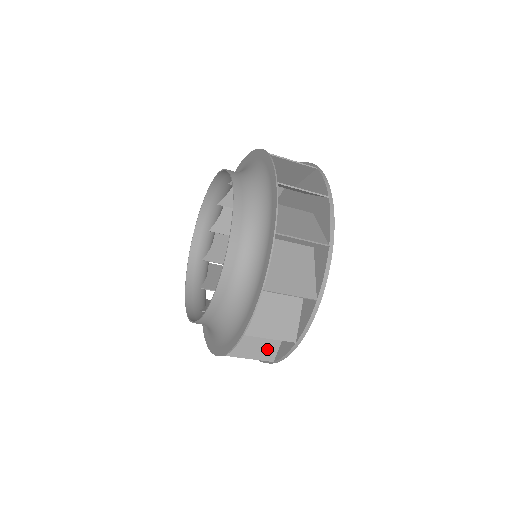
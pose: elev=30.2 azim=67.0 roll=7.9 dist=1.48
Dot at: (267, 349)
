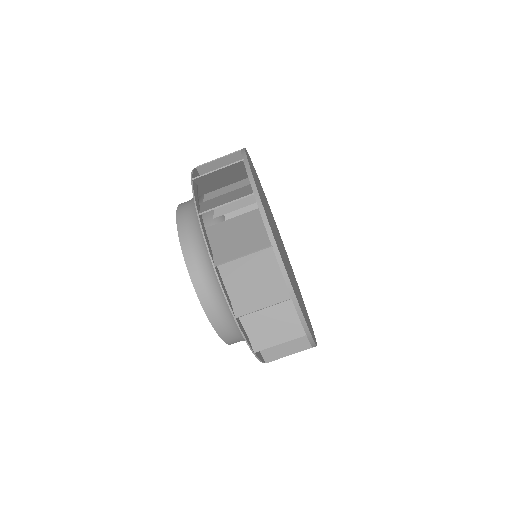
Dot at: (289, 325)
